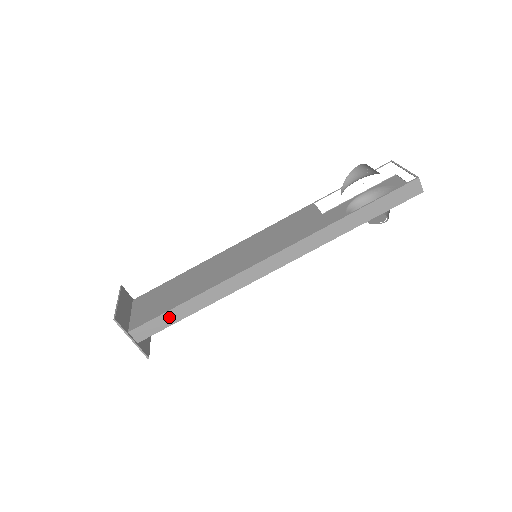
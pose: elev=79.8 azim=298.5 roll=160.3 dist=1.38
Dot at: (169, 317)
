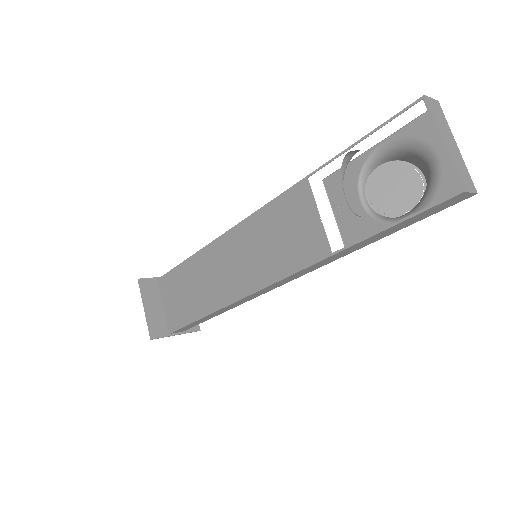
Dot at: (197, 322)
